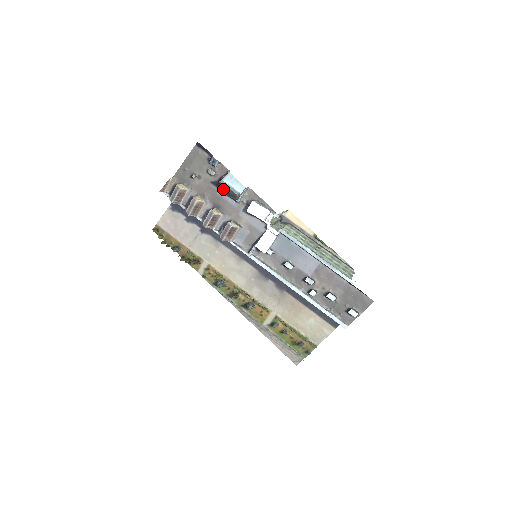
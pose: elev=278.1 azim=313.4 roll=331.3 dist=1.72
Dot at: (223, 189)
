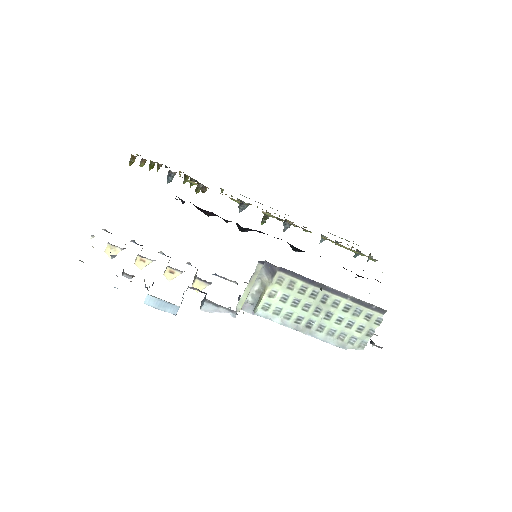
Dot at: occluded
